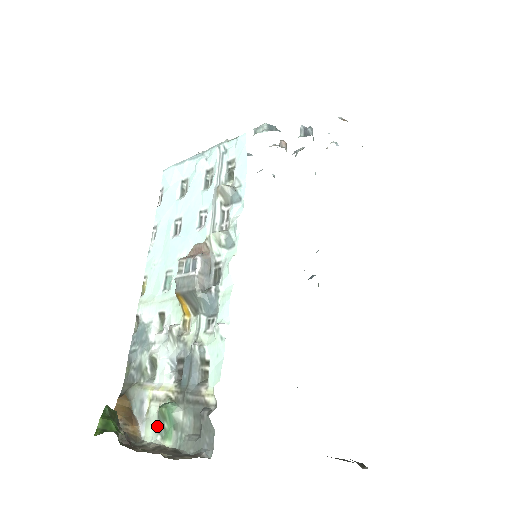
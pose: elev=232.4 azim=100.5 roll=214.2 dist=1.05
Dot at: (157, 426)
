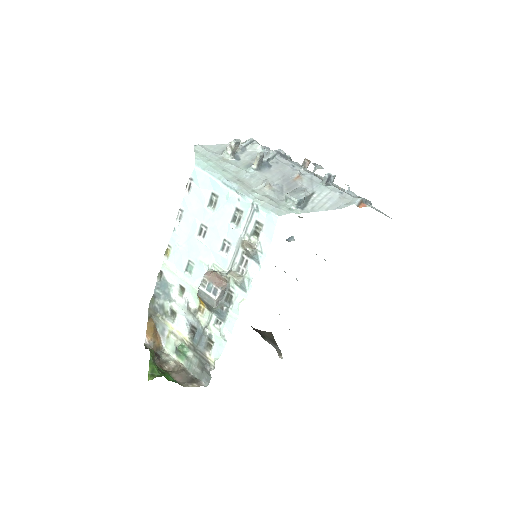
Dot at: (174, 349)
